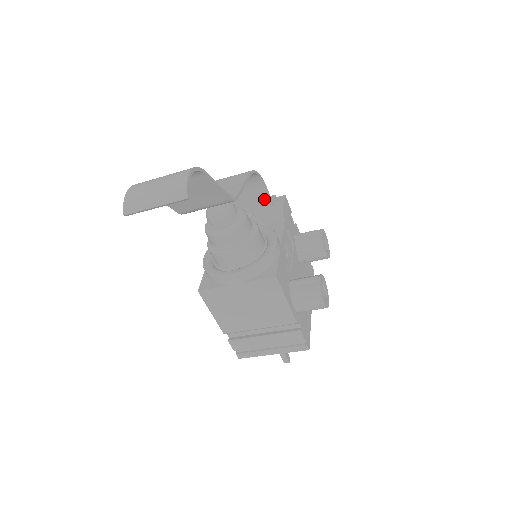
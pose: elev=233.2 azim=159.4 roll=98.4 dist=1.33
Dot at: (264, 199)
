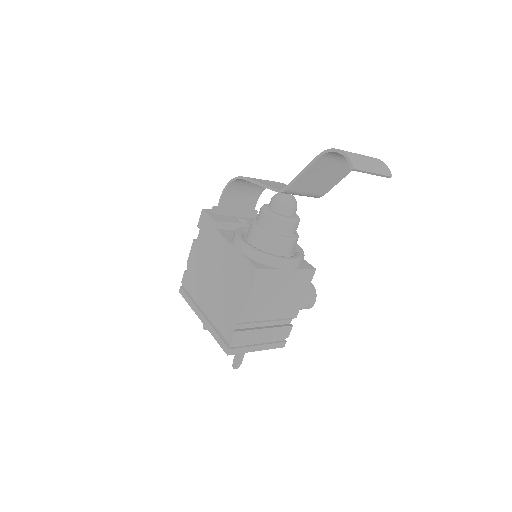
Dot at: (249, 211)
